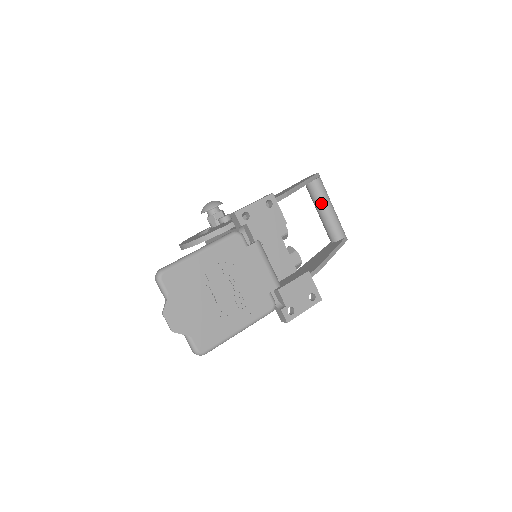
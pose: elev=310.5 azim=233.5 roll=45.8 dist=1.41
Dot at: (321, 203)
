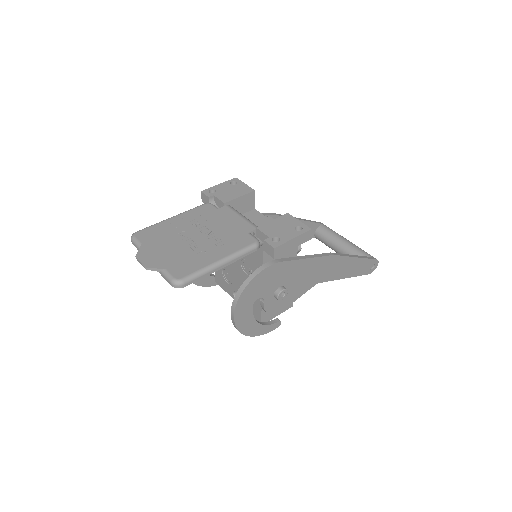
Dot at: (334, 240)
